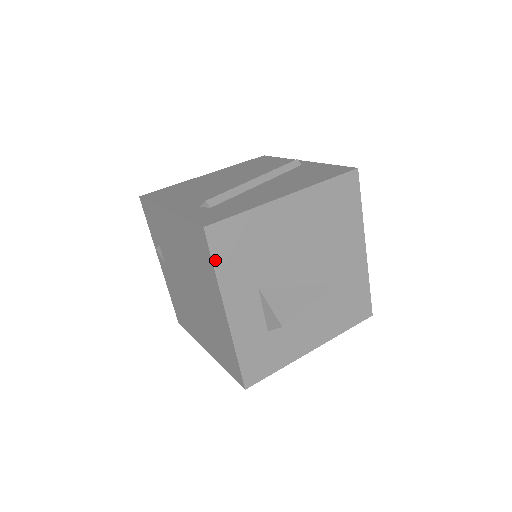
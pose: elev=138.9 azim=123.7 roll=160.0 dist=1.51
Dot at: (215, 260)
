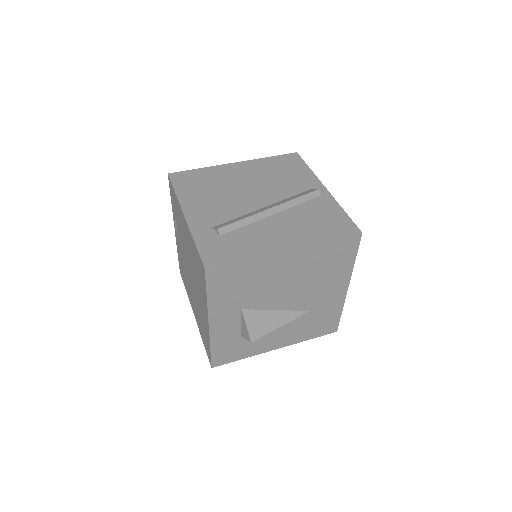
Dot at: (209, 290)
